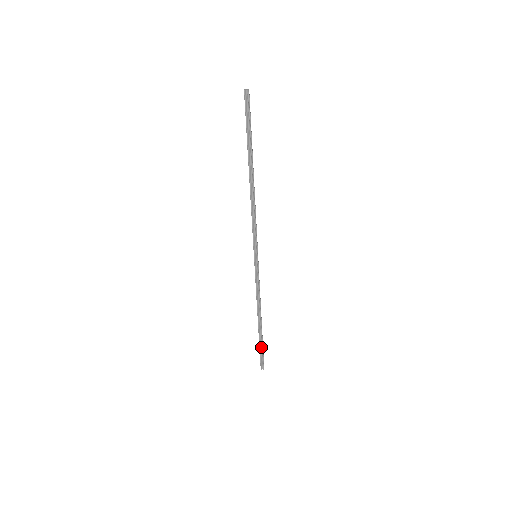
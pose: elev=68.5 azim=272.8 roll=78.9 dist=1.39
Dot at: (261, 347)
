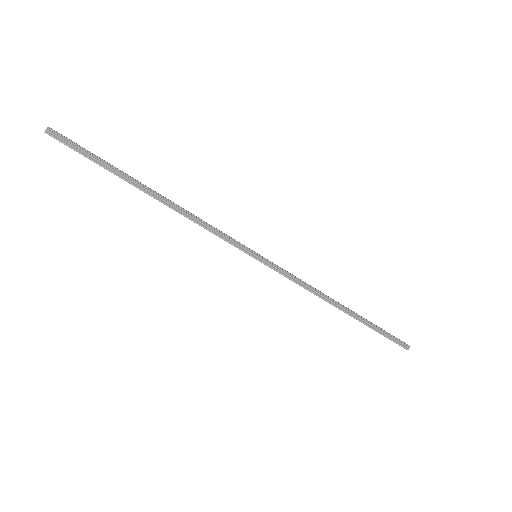
Dot at: (378, 330)
